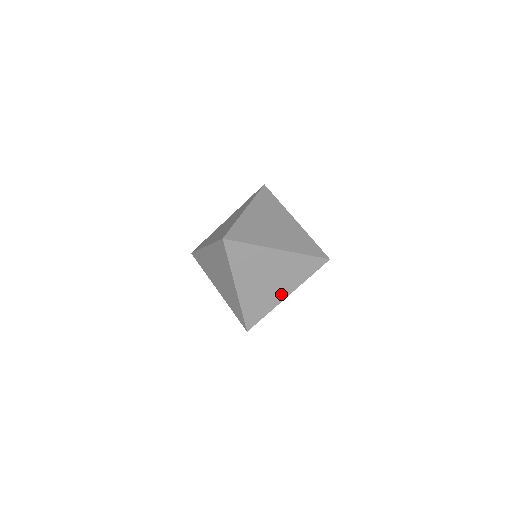
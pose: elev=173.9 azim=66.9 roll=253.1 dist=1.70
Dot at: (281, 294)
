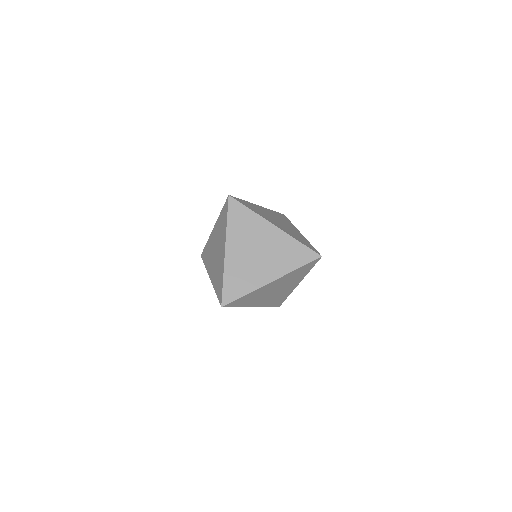
Dot at: (292, 287)
